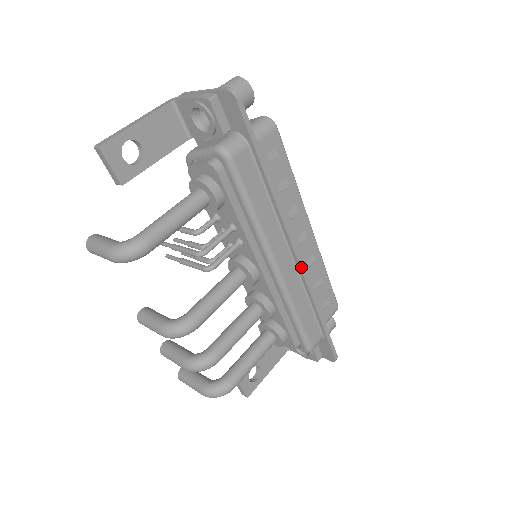
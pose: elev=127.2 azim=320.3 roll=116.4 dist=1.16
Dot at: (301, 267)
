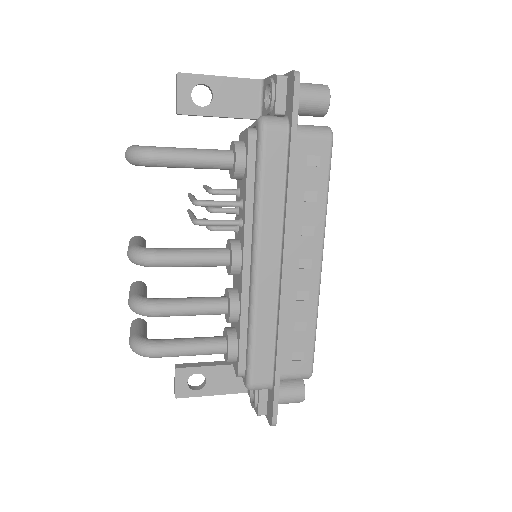
Dot at: (282, 285)
